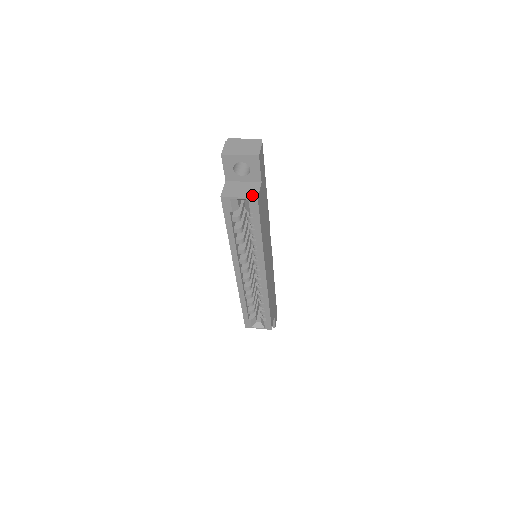
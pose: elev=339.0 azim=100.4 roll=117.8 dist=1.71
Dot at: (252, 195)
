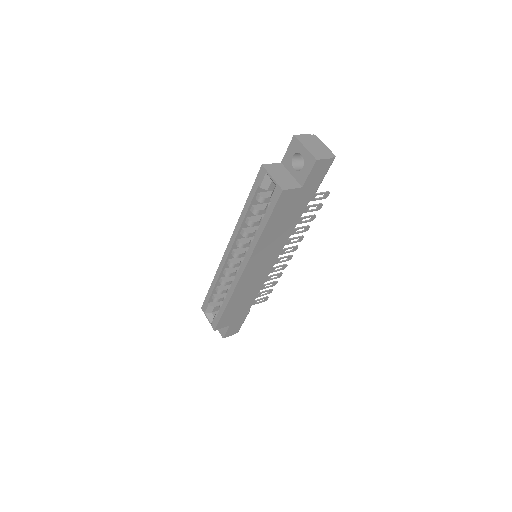
Dot at: (283, 185)
